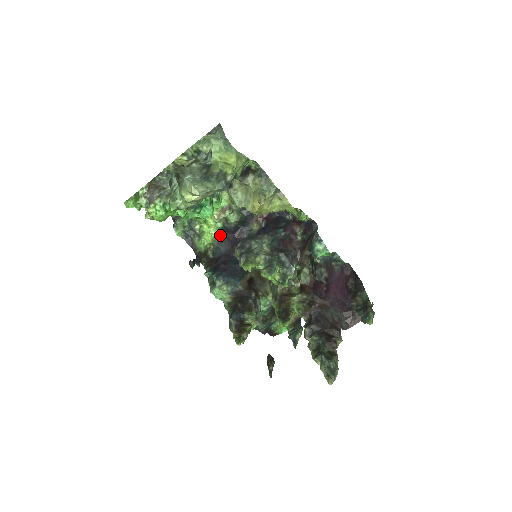
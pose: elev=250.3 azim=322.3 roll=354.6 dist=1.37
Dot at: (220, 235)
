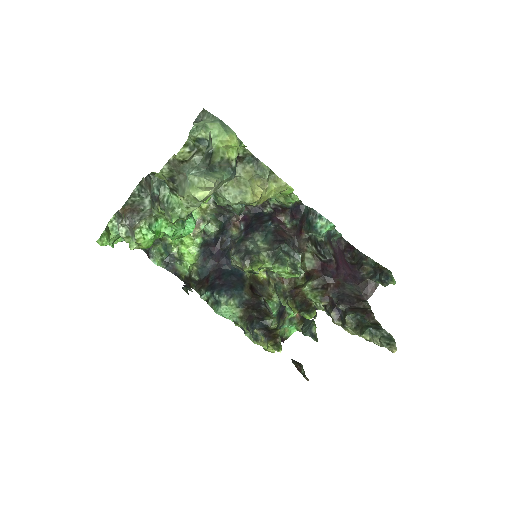
Dot at: (202, 252)
